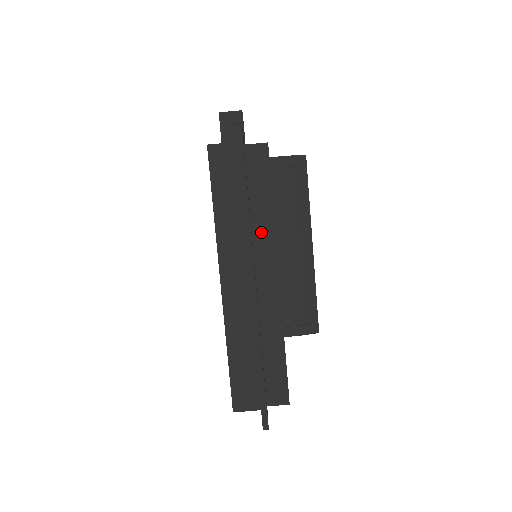
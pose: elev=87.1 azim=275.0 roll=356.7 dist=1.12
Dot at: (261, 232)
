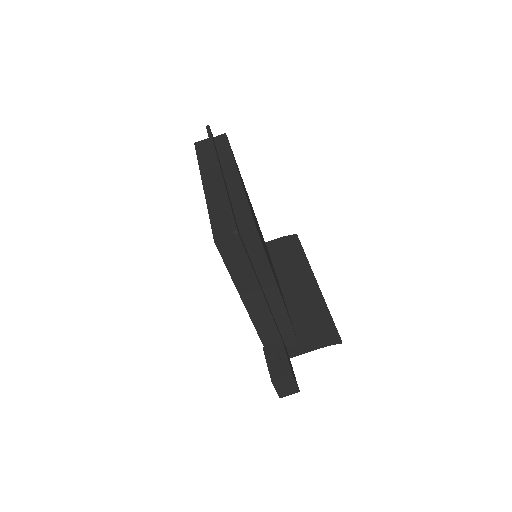
Dot at: (226, 161)
